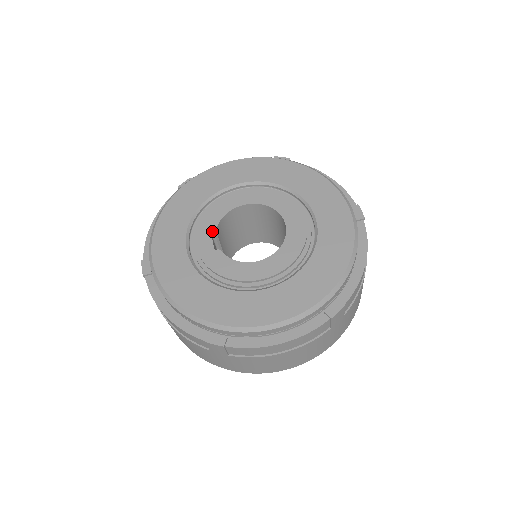
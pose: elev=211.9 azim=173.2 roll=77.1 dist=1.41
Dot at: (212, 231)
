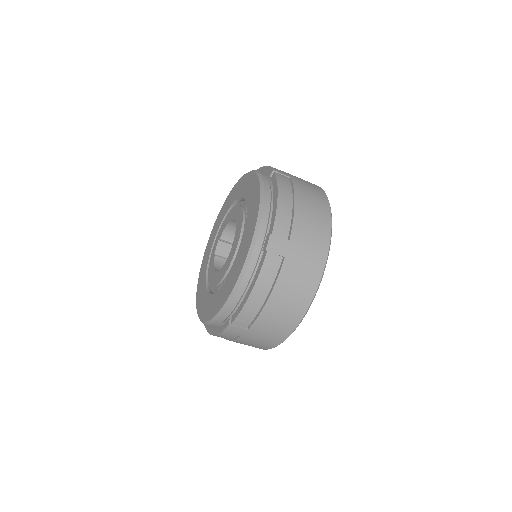
Dot at: (219, 238)
